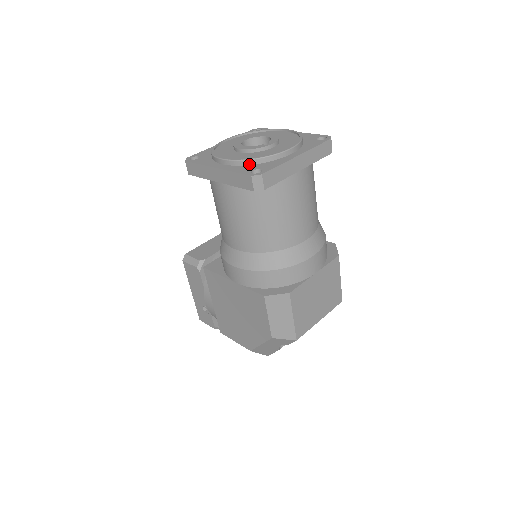
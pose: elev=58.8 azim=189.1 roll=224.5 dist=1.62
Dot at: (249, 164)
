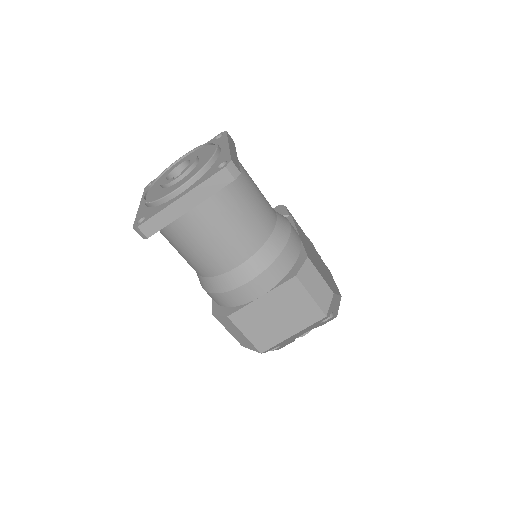
Dot at: (150, 206)
